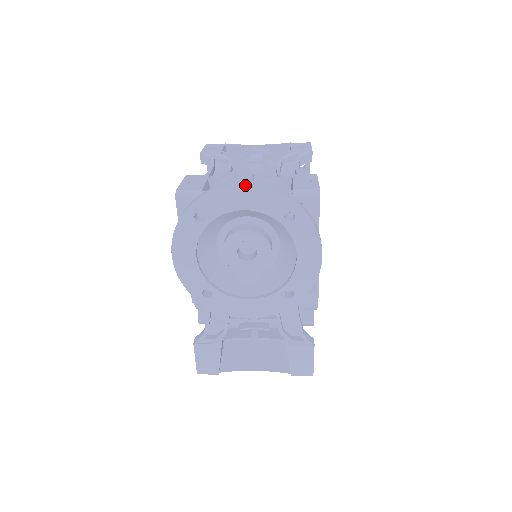
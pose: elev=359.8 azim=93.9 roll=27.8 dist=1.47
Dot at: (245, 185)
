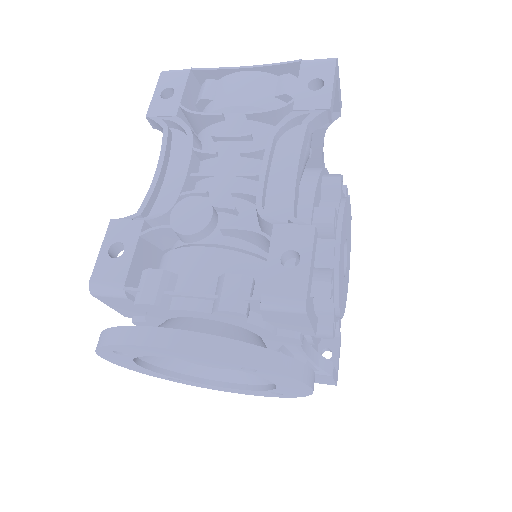
Dot at: (163, 348)
